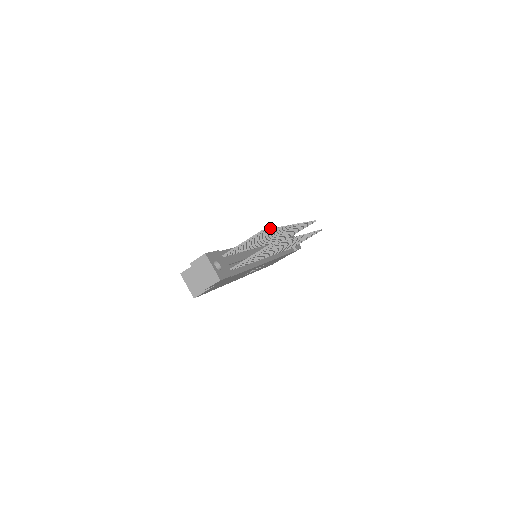
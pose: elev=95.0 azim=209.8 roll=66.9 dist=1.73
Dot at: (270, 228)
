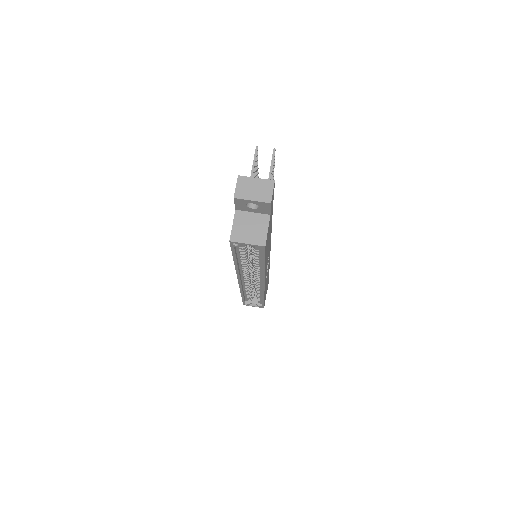
Dot at: occluded
